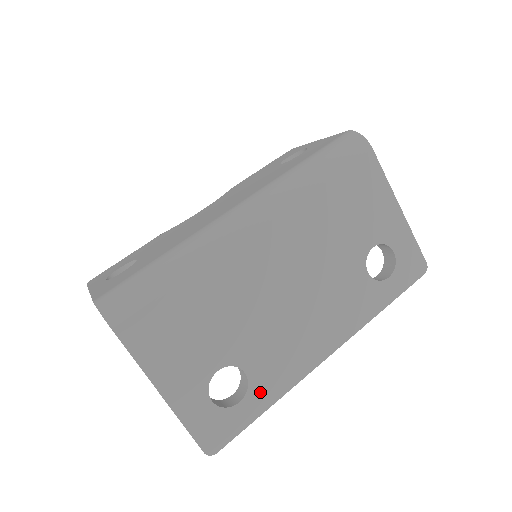
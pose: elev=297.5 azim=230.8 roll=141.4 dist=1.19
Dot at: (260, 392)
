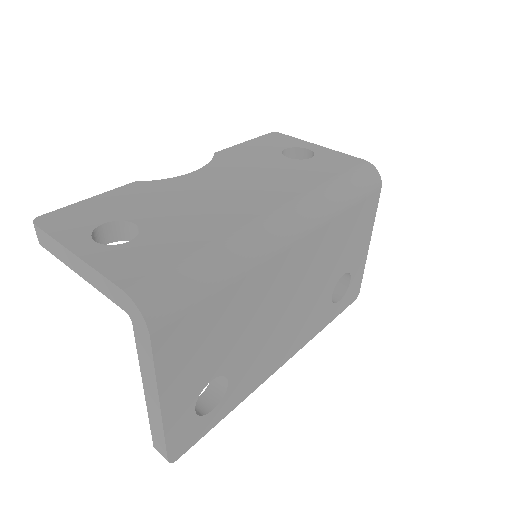
Dot at: (230, 399)
